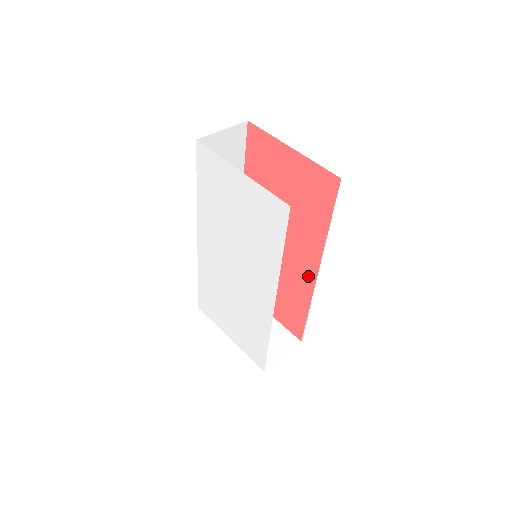
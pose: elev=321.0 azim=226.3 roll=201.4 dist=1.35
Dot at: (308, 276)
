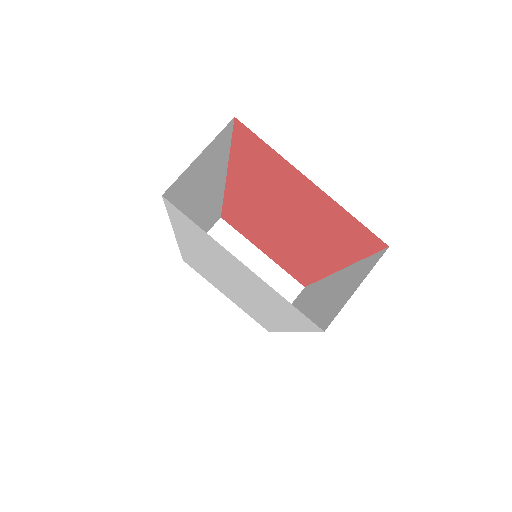
Dot at: (320, 267)
